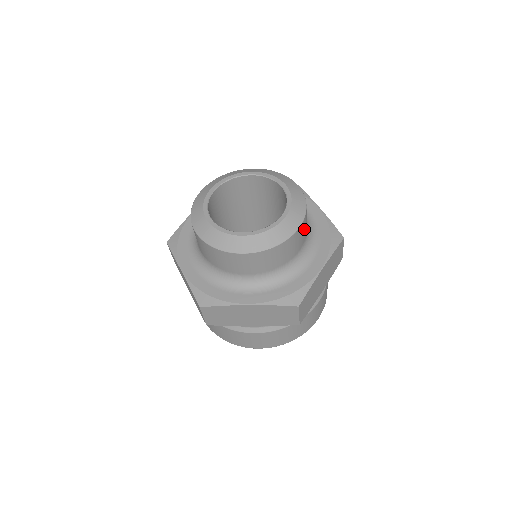
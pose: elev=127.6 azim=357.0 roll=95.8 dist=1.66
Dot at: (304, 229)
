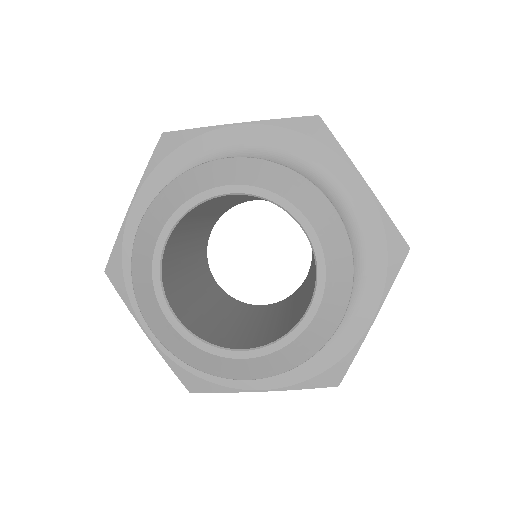
Dot at: occluded
